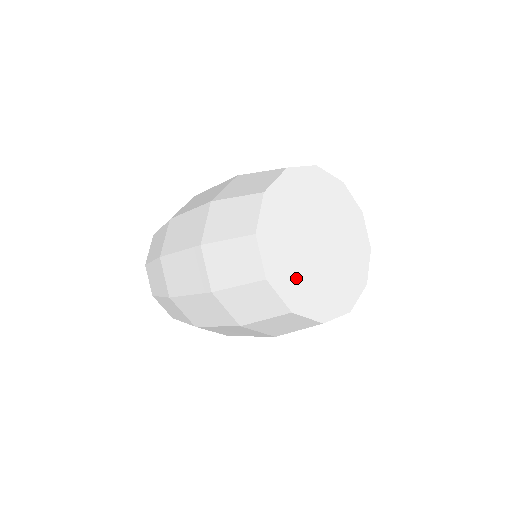
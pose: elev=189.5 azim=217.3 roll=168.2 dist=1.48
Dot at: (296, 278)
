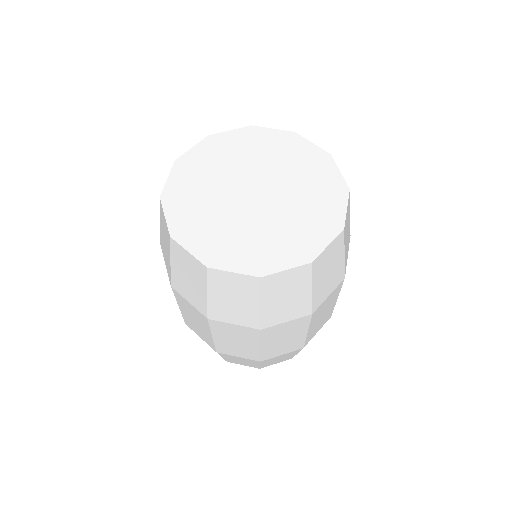
Dot at: (197, 186)
